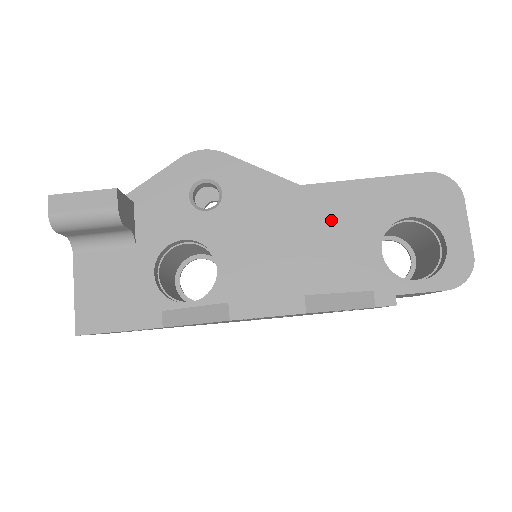
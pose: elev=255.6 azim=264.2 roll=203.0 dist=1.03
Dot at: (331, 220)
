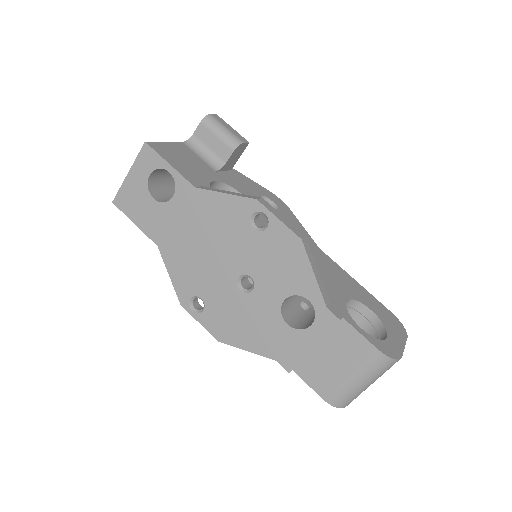
Dot at: (326, 268)
